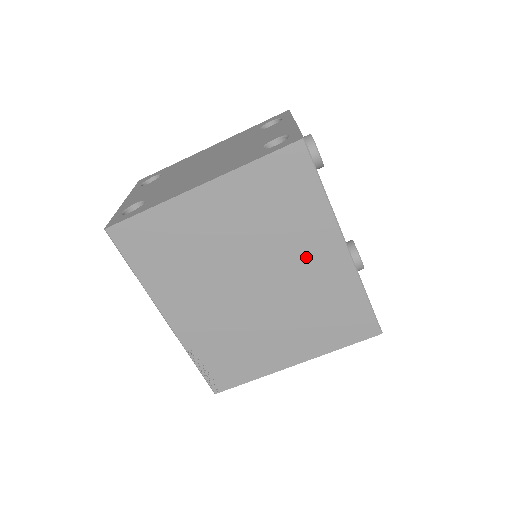
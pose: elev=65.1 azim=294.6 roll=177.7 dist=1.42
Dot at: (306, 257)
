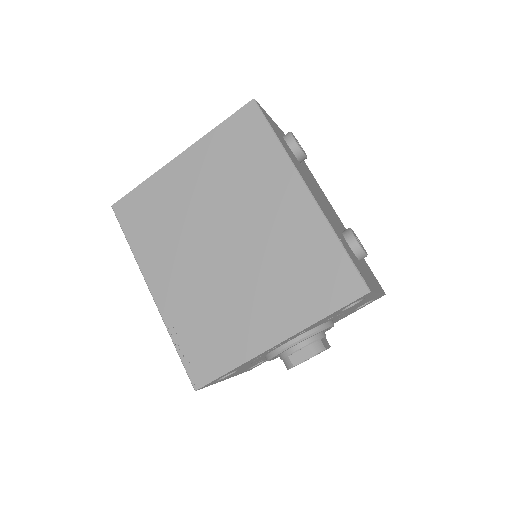
Dot at: (270, 206)
